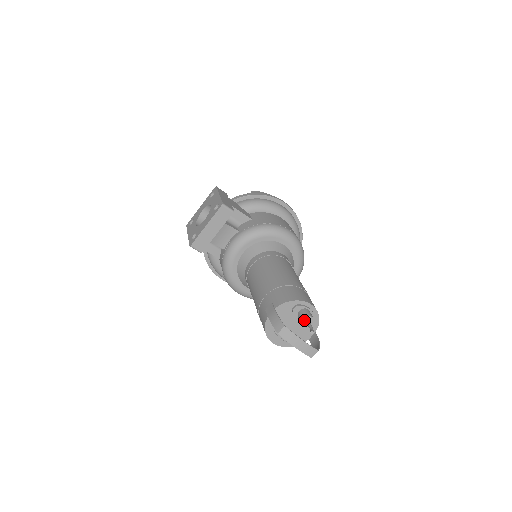
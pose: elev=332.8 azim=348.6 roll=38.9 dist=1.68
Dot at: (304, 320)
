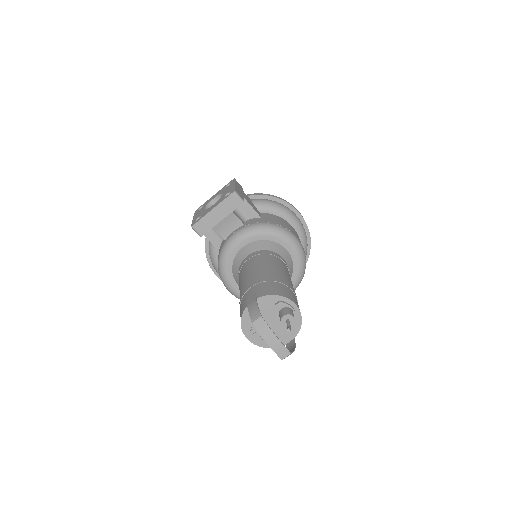
Dot at: (284, 318)
